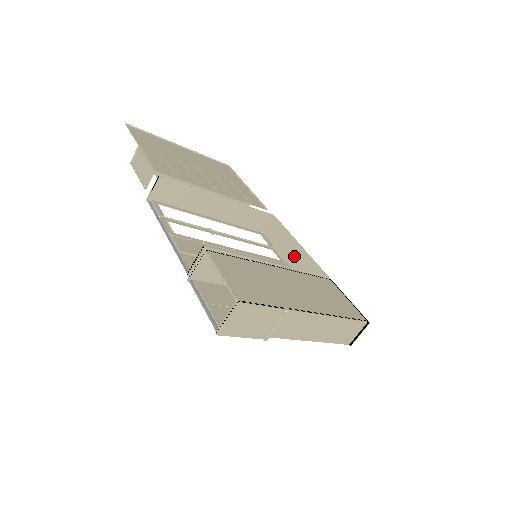
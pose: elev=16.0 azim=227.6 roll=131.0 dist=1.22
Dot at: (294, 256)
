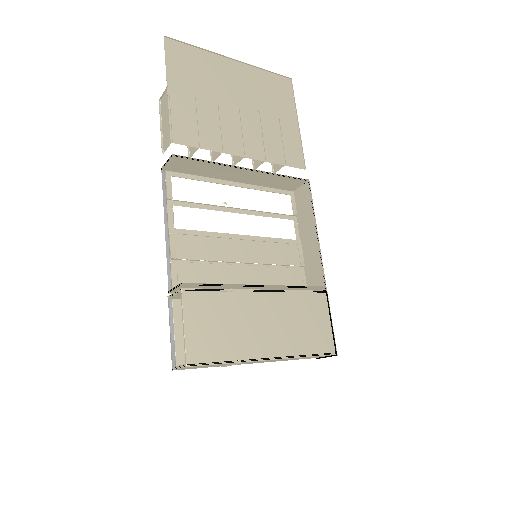
Dot at: (309, 241)
